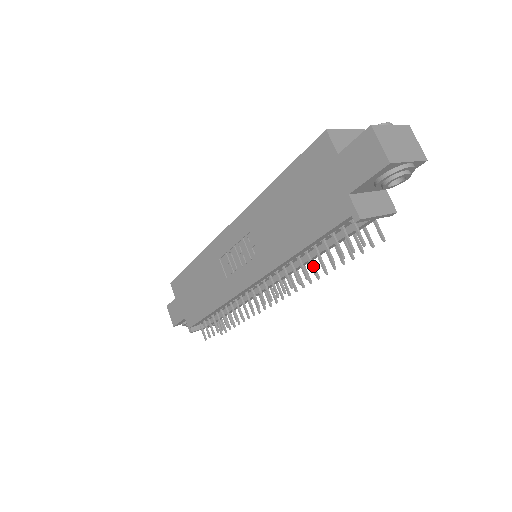
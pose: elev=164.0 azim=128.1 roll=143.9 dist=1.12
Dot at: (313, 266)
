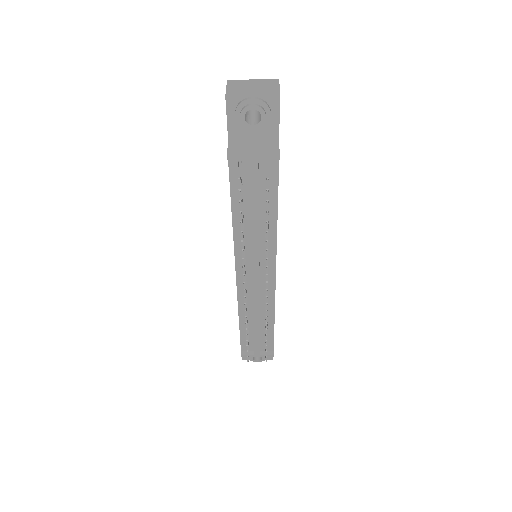
Dot at: (242, 226)
